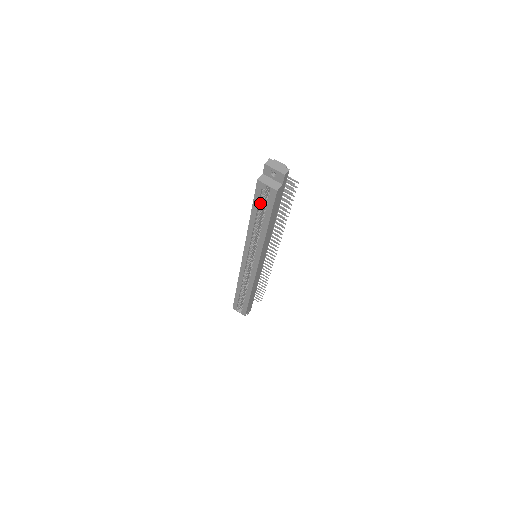
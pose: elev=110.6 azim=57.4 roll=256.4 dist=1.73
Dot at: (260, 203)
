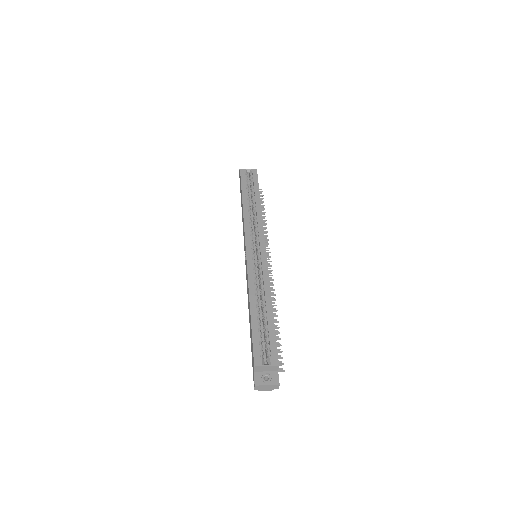
Dot at: (246, 186)
